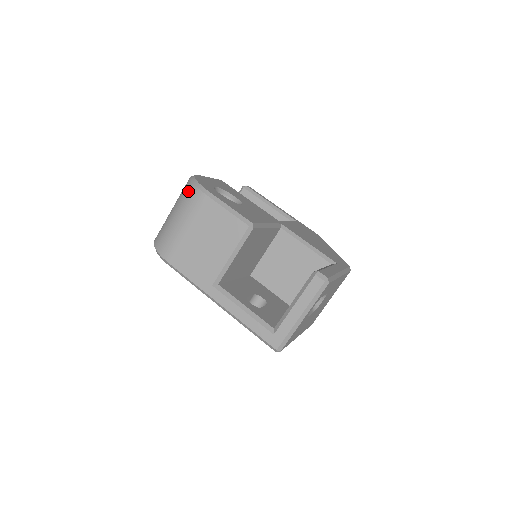
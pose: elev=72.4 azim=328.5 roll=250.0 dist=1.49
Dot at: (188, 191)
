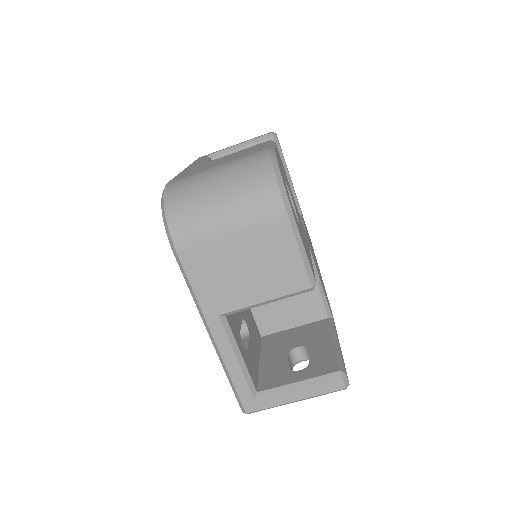
Dot at: (264, 187)
